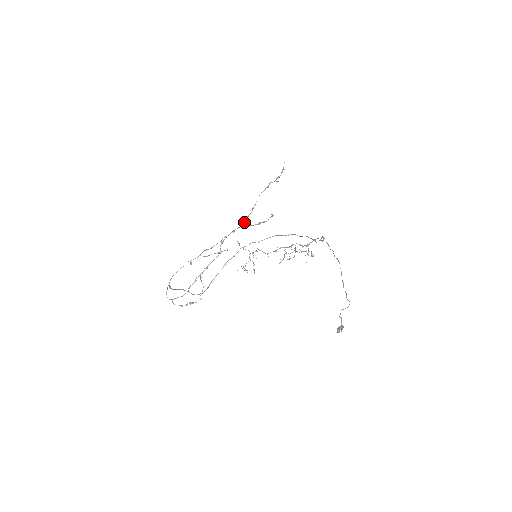
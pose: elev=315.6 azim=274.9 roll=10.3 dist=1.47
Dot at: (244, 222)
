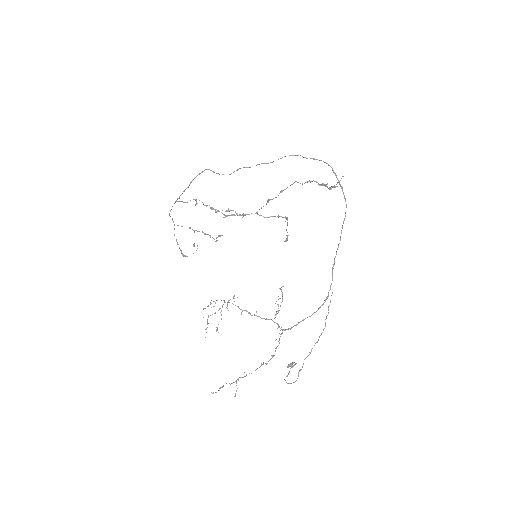
Dot at: occluded
